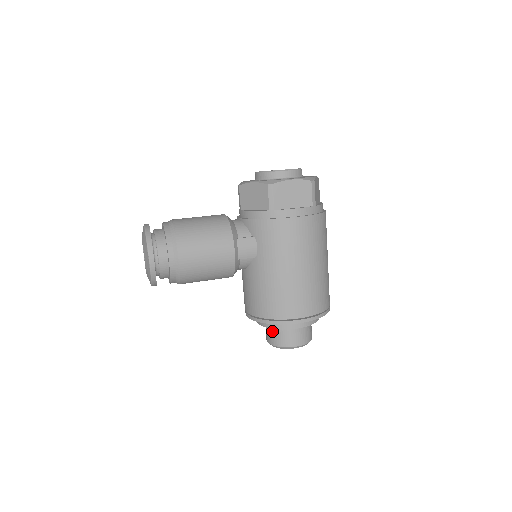
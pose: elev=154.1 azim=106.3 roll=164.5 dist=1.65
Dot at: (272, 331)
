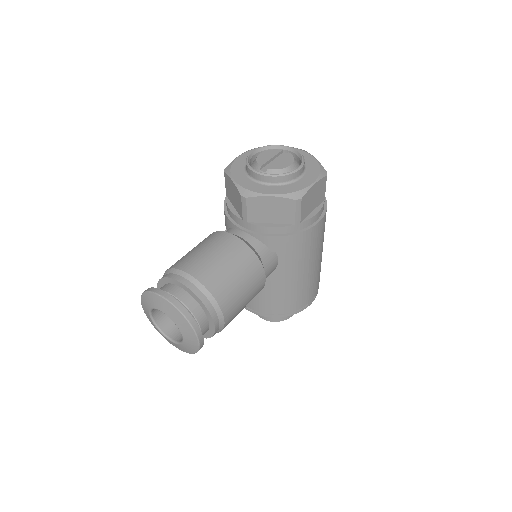
Dot at: occluded
